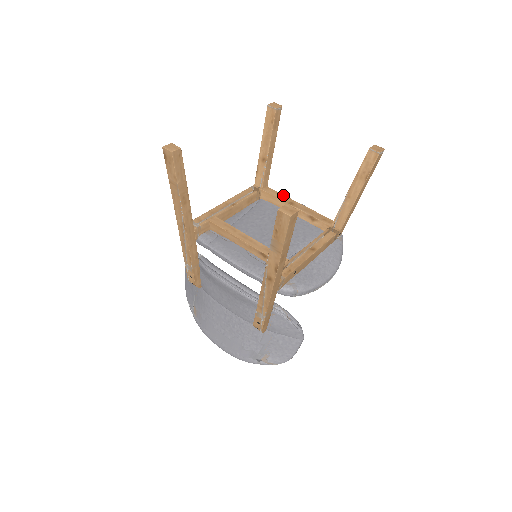
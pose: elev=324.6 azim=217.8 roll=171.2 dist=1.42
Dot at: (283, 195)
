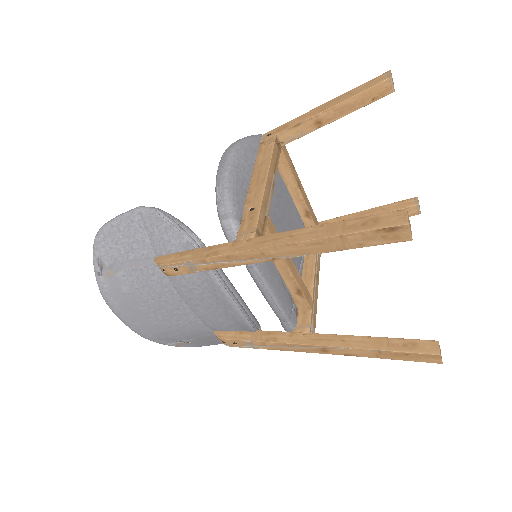
Dot at: occluded
